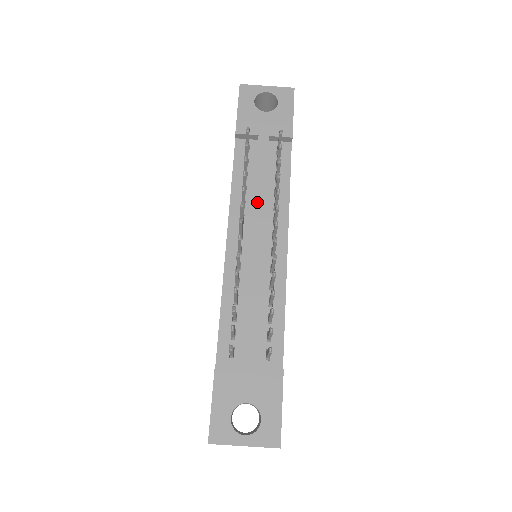
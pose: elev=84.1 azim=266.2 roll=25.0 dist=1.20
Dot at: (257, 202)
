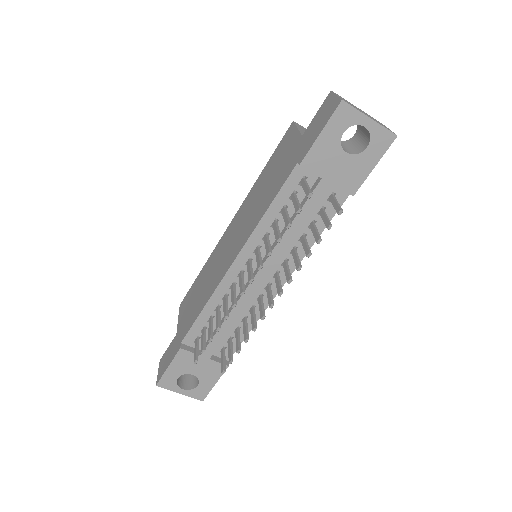
Dot at: (279, 246)
